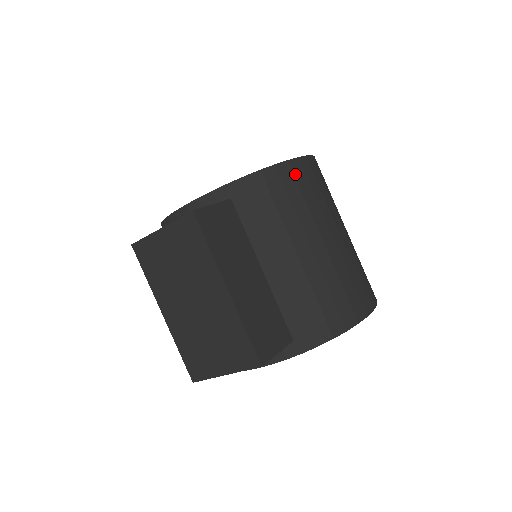
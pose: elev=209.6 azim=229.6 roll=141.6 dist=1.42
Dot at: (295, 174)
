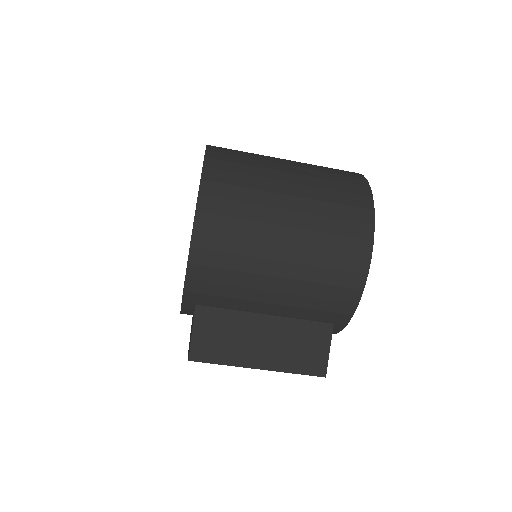
Dot at: (206, 247)
